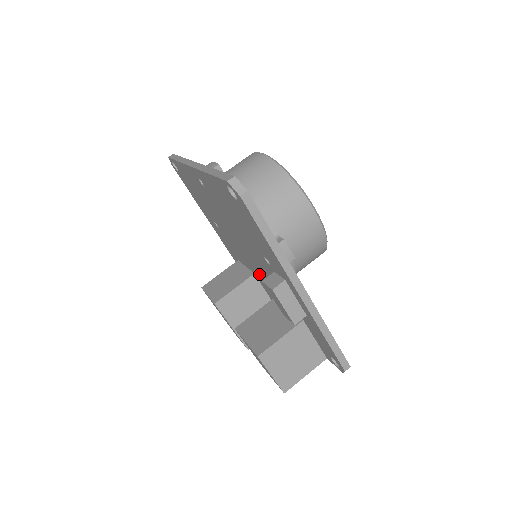
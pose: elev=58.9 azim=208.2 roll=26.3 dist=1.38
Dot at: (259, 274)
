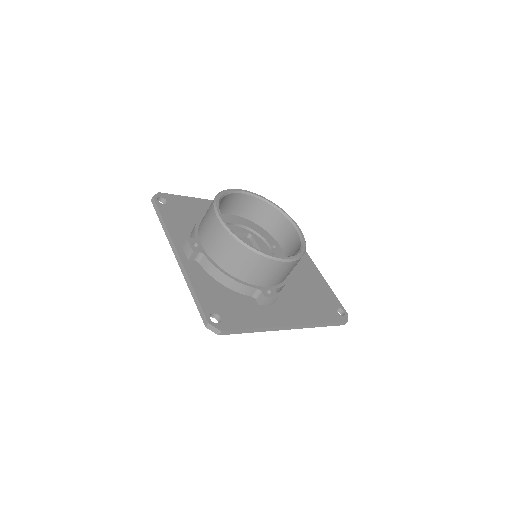
Dot at: occluded
